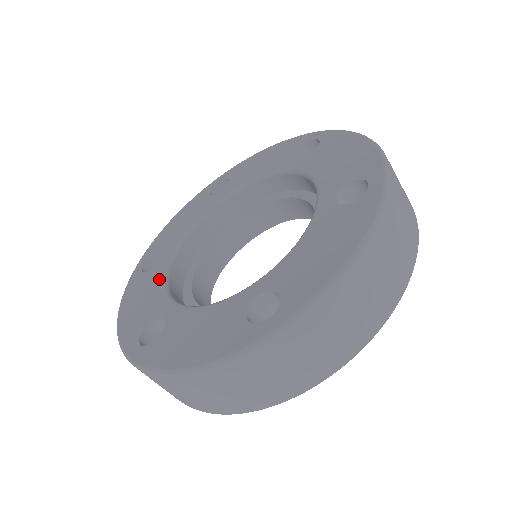
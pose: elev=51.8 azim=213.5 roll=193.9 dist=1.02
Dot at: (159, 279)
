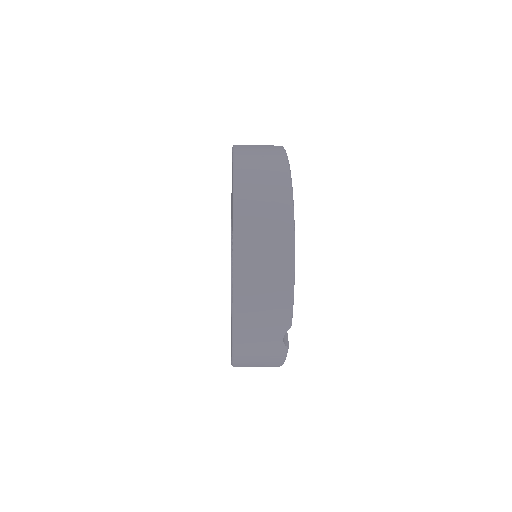
Dot at: occluded
